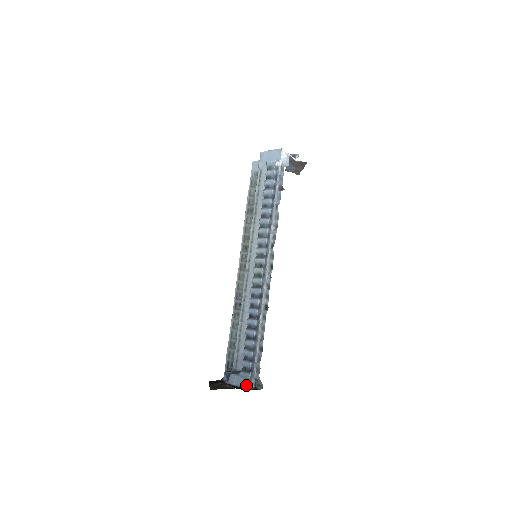
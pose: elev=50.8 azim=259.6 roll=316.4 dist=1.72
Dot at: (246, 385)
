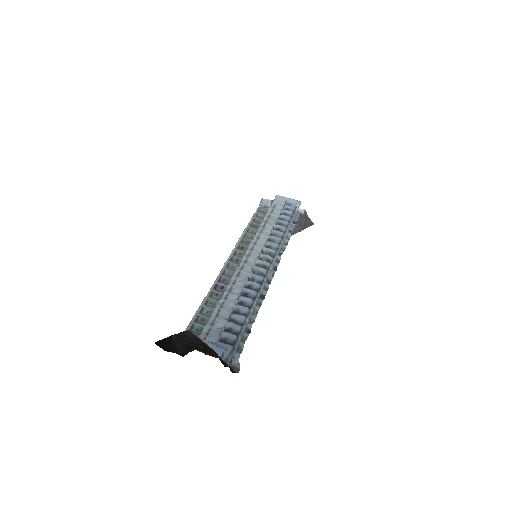
Dot at: (221, 358)
